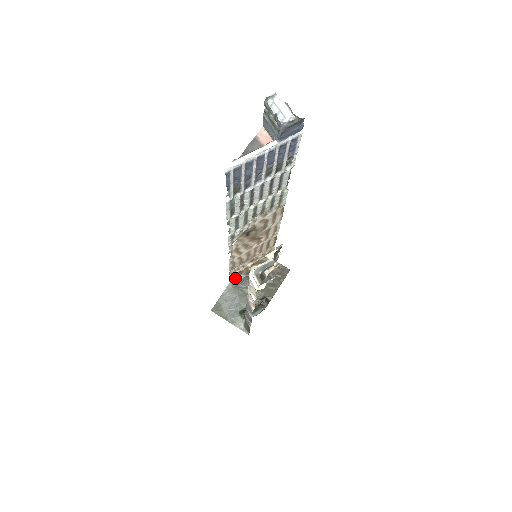
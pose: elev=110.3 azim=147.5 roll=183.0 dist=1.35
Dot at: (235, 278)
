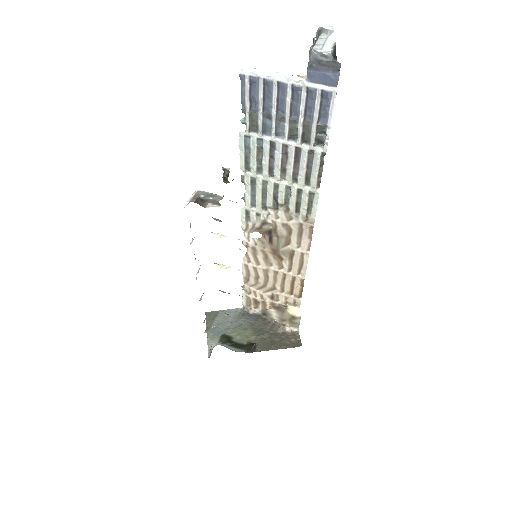
Dot at: (249, 306)
